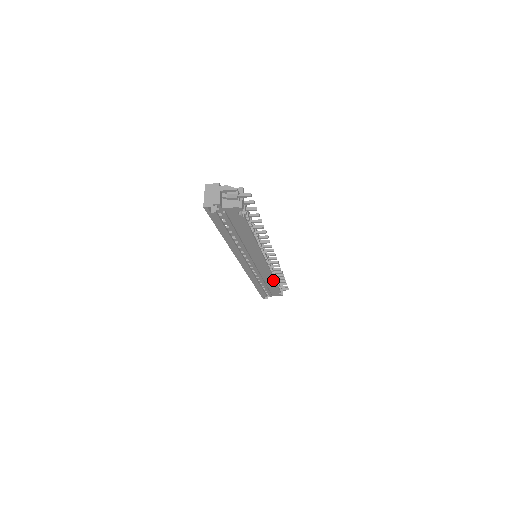
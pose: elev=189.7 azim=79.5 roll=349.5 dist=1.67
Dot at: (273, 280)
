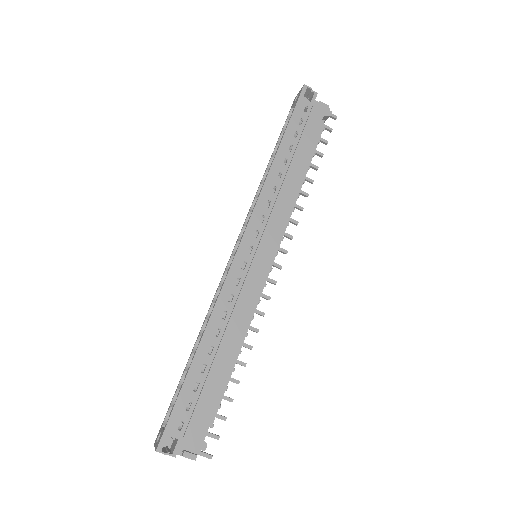
Dot at: (239, 343)
